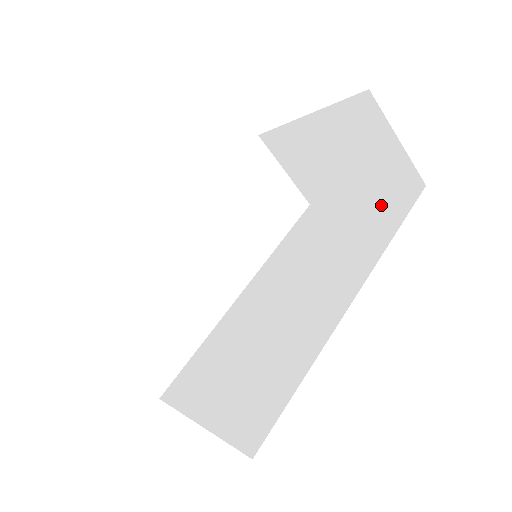
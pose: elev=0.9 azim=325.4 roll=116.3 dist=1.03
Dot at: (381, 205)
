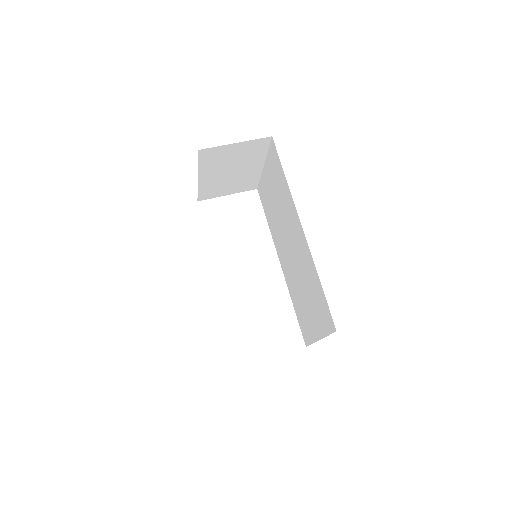
Dot at: (271, 164)
